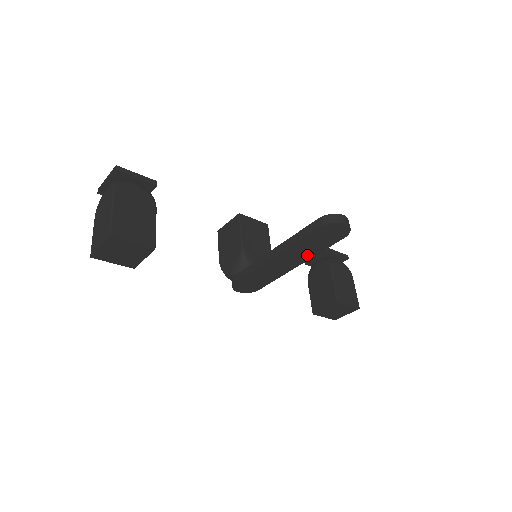
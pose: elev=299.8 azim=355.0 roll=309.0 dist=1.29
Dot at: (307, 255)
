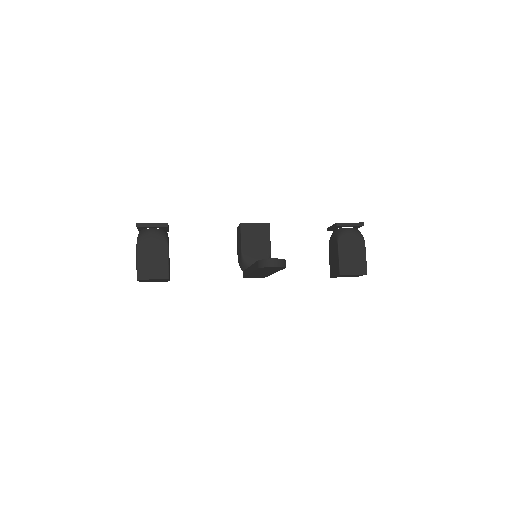
Dot at: (272, 271)
